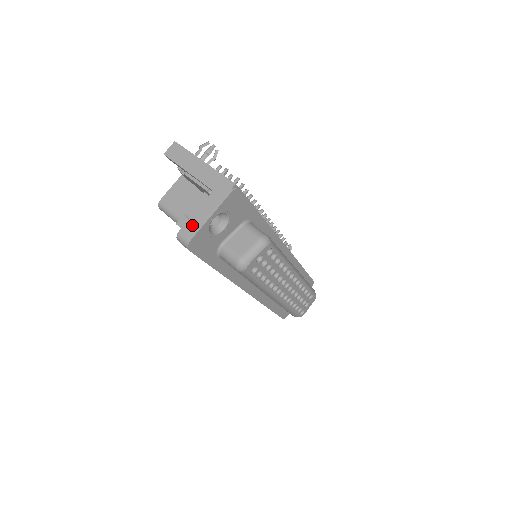
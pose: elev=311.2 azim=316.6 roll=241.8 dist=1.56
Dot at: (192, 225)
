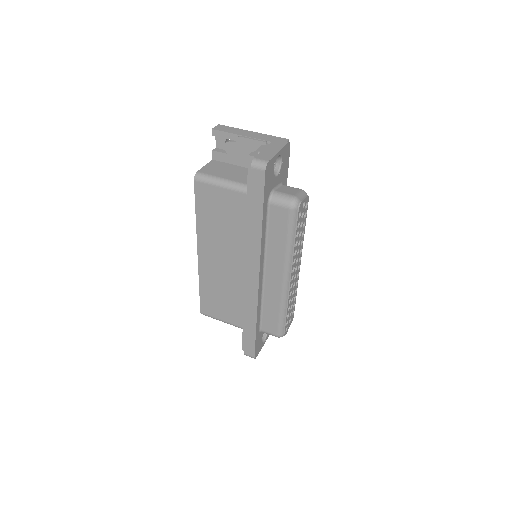
Dot at: (265, 155)
